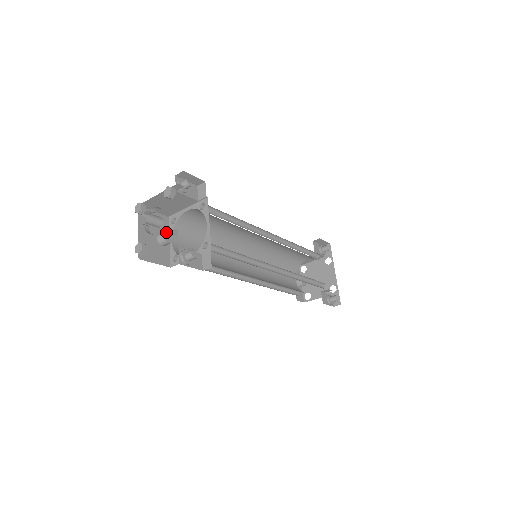
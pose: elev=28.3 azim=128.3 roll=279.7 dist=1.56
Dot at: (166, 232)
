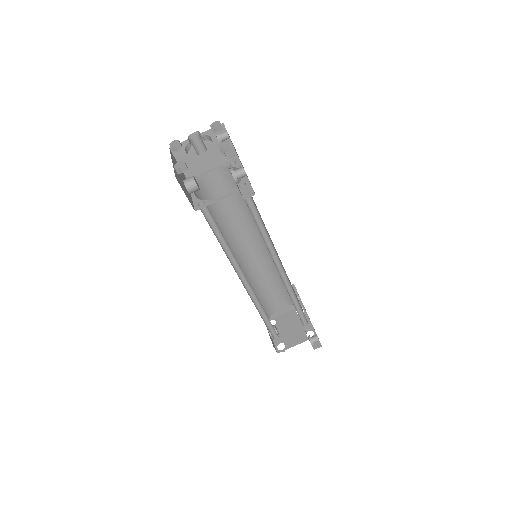
Dot at: (219, 144)
